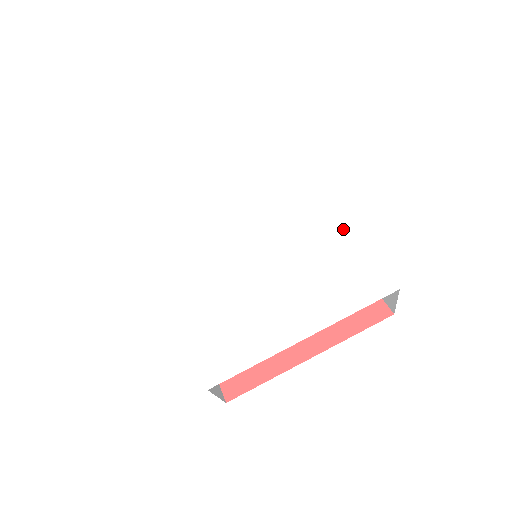
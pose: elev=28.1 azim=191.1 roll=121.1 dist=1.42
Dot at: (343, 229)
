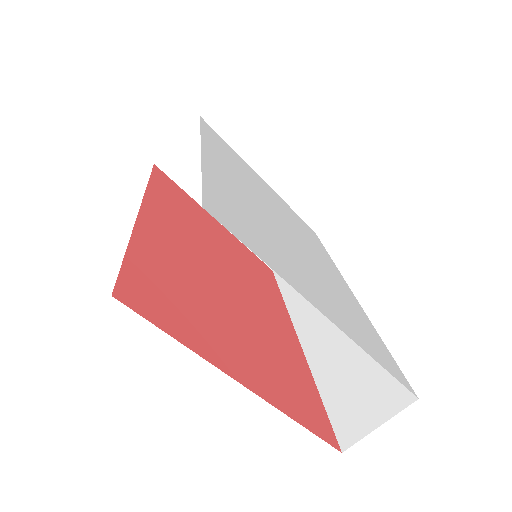
Dot at: (366, 316)
